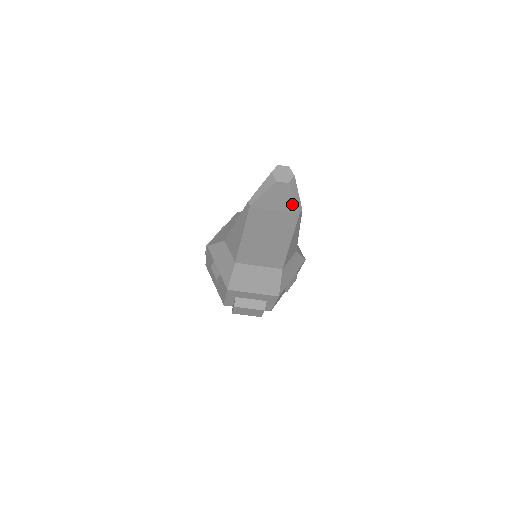
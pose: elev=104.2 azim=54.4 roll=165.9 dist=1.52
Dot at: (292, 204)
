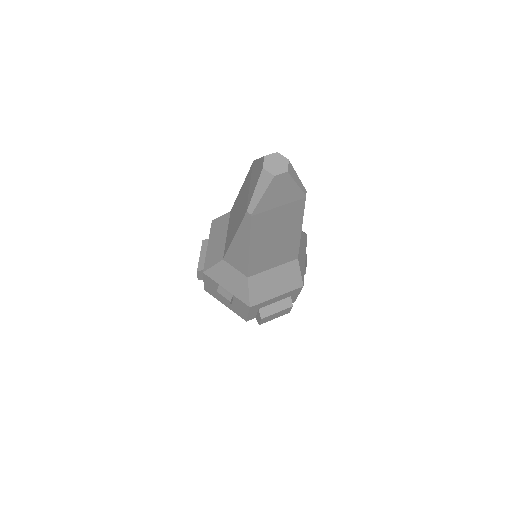
Dot at: (296, 191)
